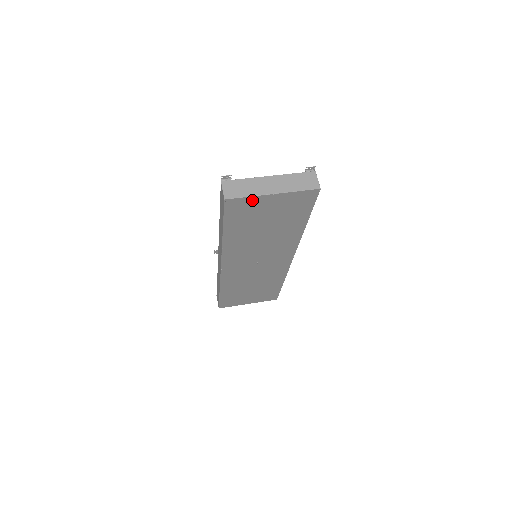
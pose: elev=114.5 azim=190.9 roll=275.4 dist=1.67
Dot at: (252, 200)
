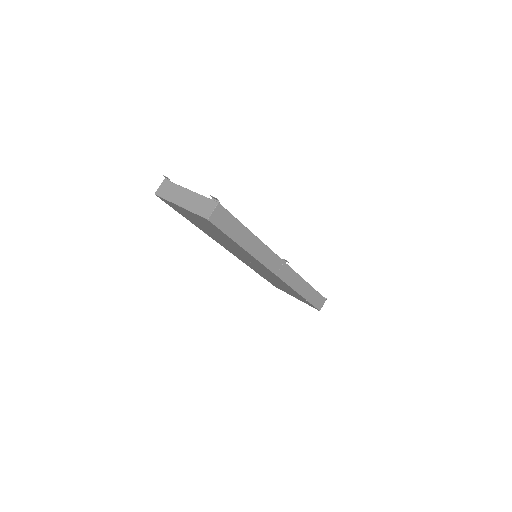
Dot at: (172, 204)
